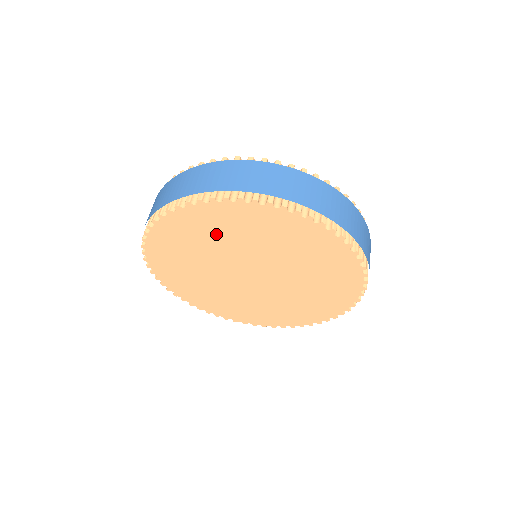
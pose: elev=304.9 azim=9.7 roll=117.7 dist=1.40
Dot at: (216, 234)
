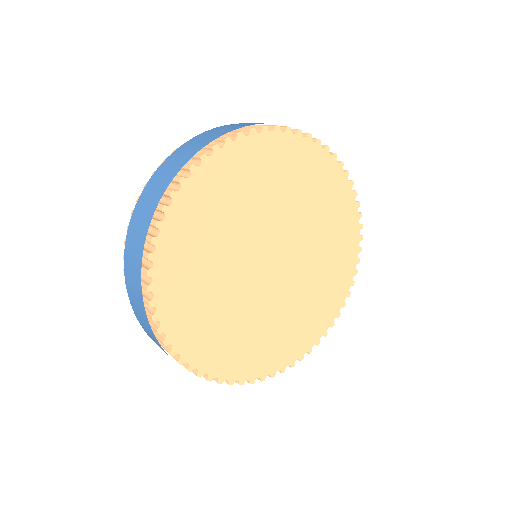
Dot at: (221, 215)
